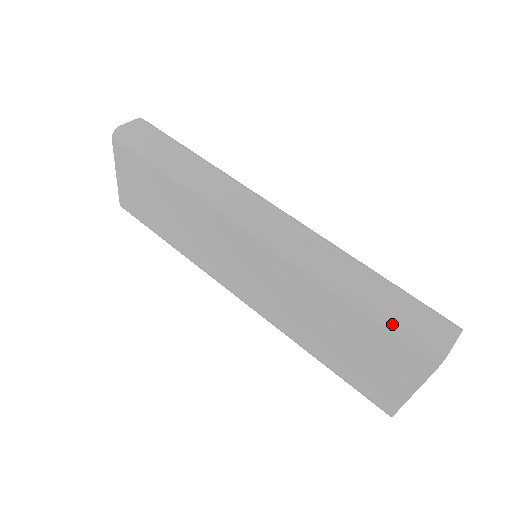
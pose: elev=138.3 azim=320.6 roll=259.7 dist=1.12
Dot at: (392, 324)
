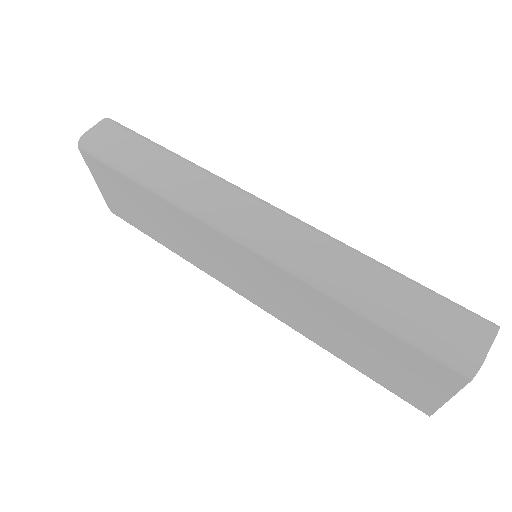
Dot at: (411, 334)
